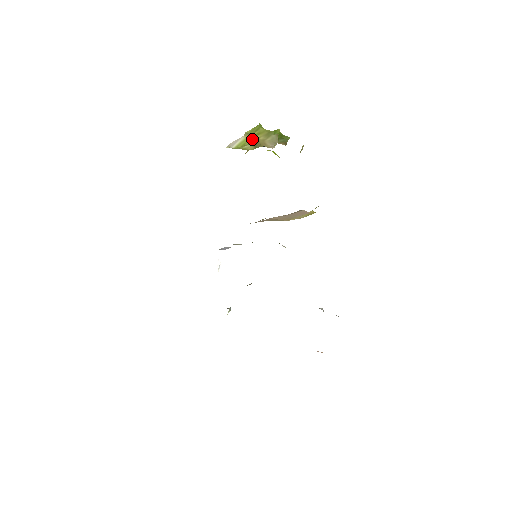
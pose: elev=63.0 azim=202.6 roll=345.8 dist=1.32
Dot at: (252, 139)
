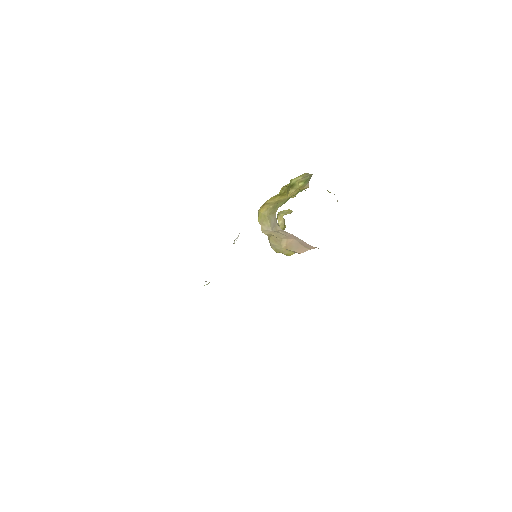
Dot at: occluded
